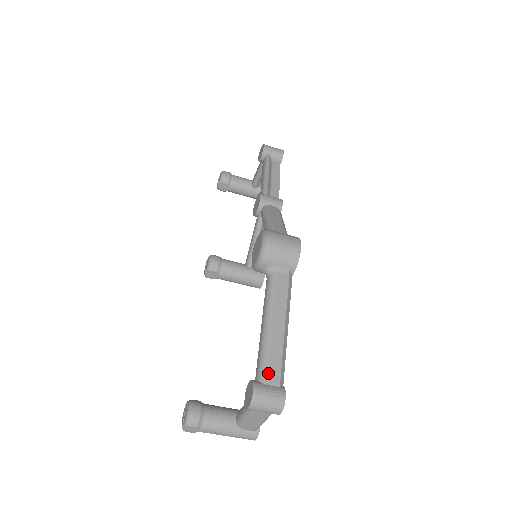
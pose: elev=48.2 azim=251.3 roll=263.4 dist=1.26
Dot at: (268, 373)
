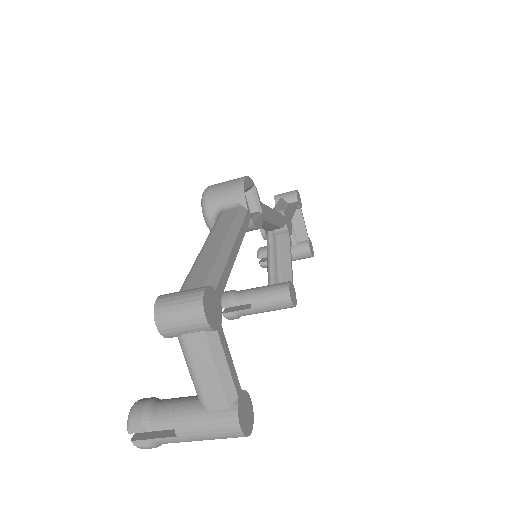
Dot at: (189, 281)
